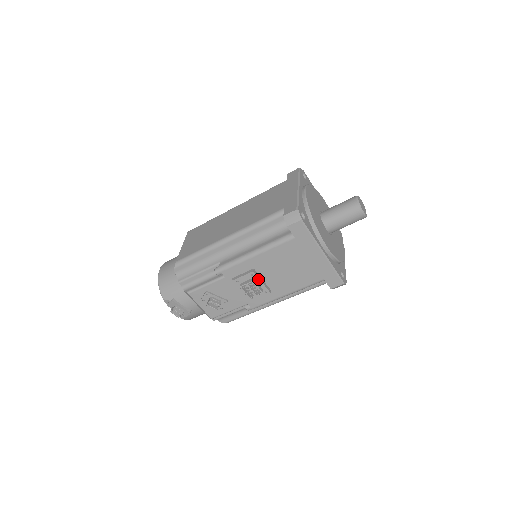
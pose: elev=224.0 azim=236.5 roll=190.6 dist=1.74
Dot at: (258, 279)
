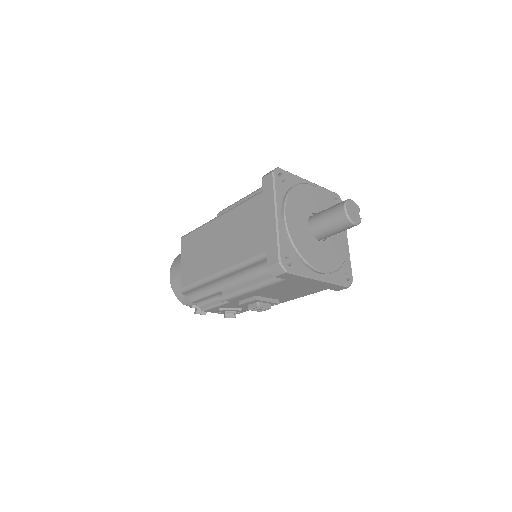
Dot at: (263, 301)
